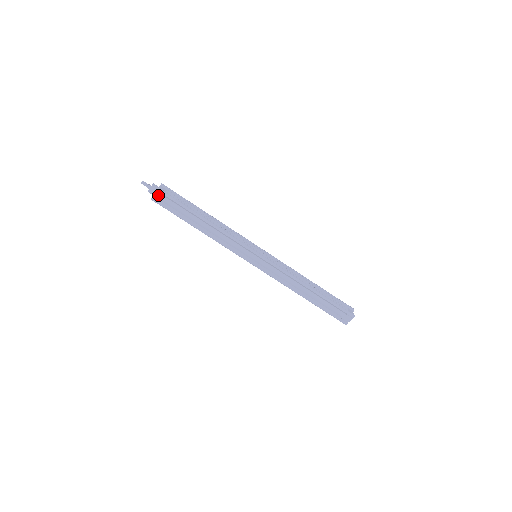
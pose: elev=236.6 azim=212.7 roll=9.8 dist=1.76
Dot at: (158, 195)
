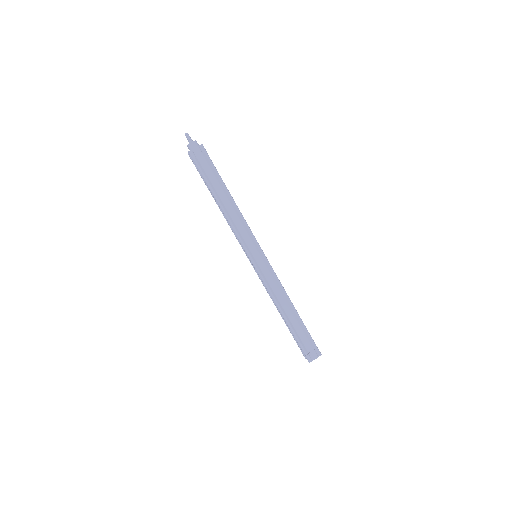
Dot at: (198, 151)
